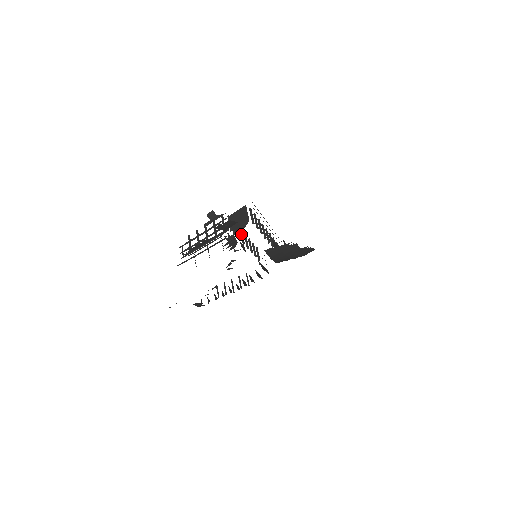
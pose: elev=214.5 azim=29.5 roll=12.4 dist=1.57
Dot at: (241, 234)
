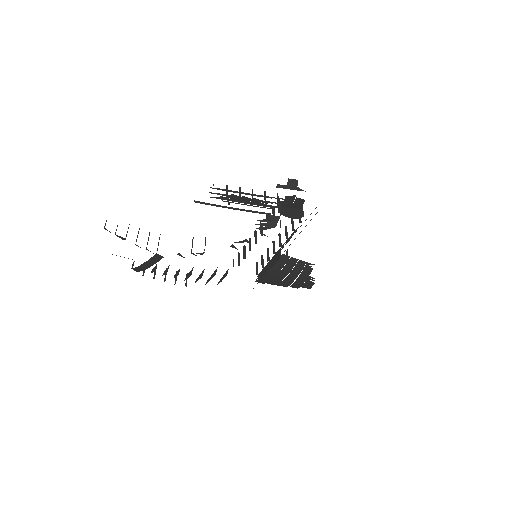
Dot at: (261, 226)
